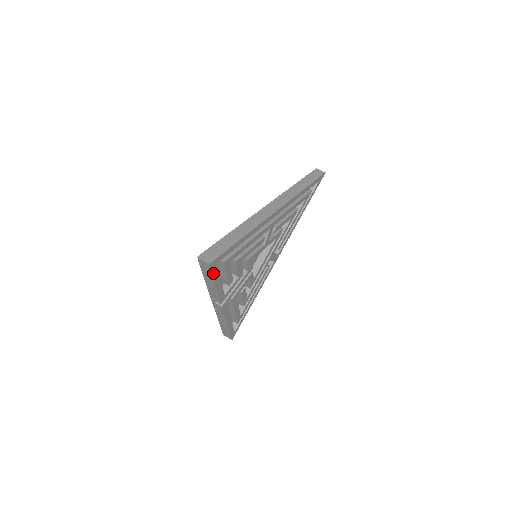
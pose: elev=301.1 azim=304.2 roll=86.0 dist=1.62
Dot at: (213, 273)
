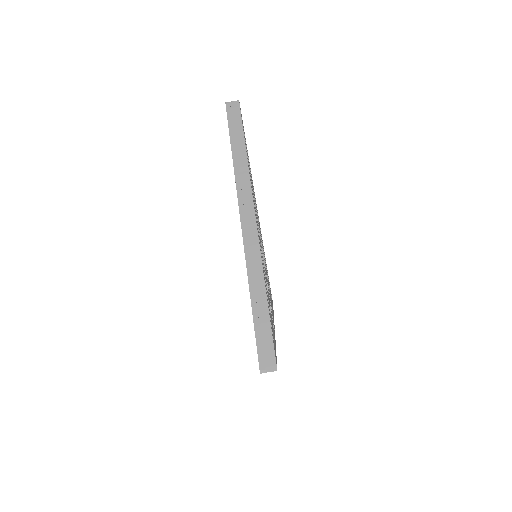
Dot at: (276, 359)
